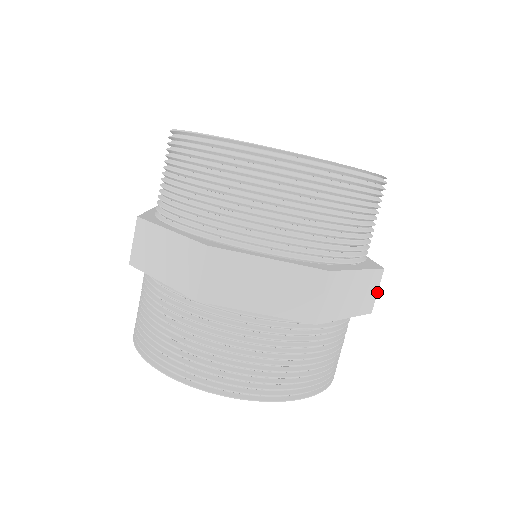
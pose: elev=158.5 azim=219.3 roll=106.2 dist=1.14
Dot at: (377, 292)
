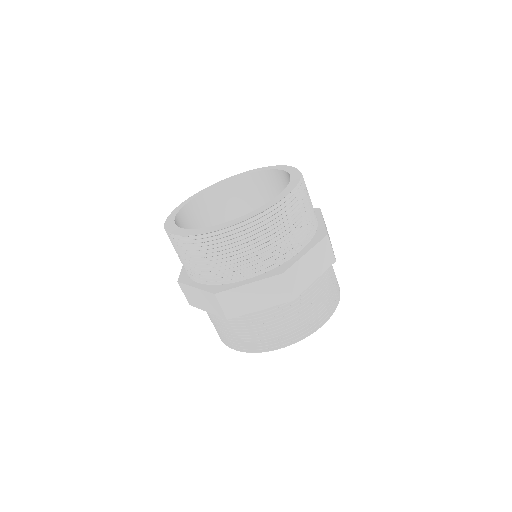
Dot at: (332, 249)
